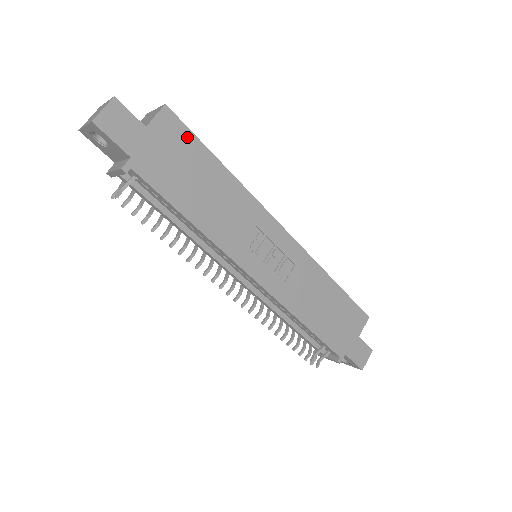
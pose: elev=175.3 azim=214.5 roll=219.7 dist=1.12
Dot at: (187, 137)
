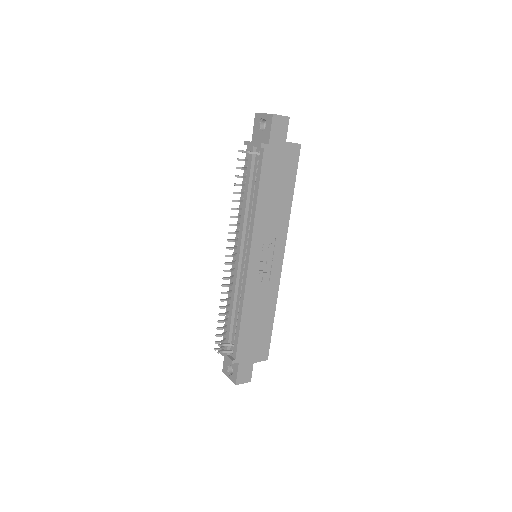
Dot at: (294, 166)
